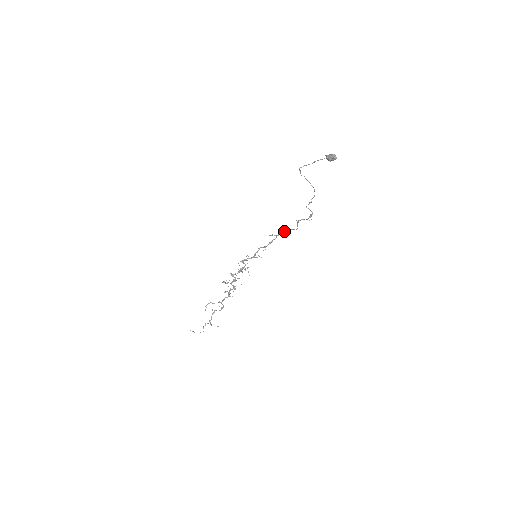
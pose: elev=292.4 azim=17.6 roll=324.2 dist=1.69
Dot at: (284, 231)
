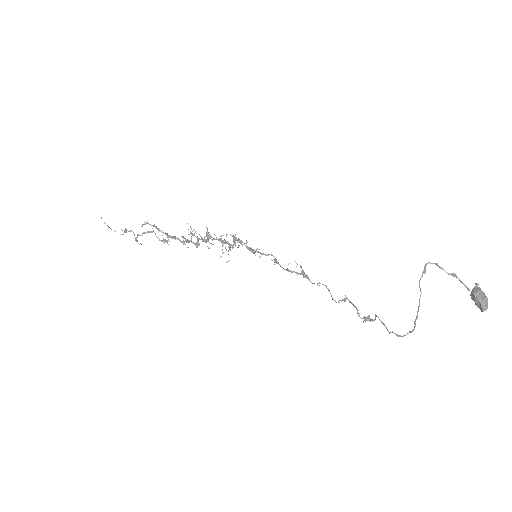
Dot at: (318, 283)
